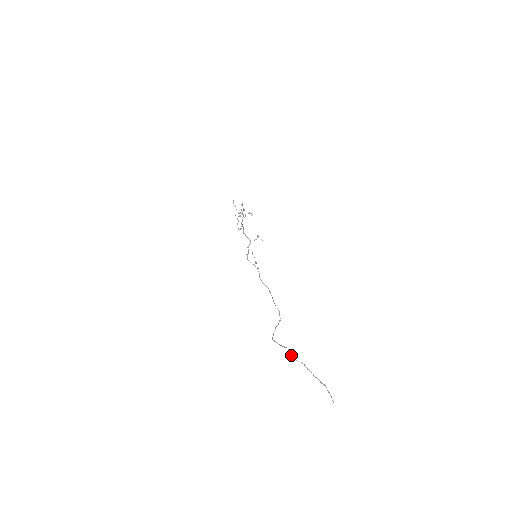
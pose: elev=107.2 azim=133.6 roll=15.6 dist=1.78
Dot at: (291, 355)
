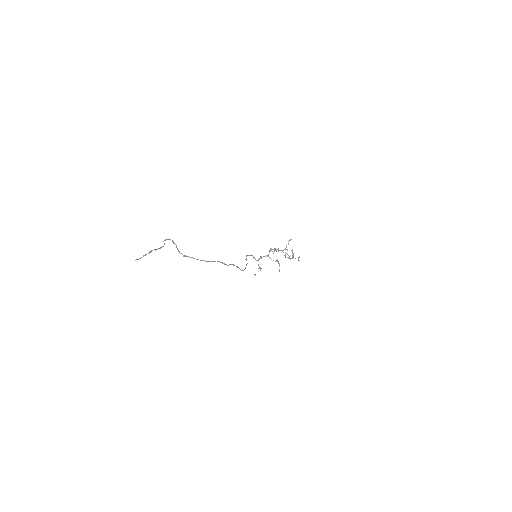
Dot at: occluded
